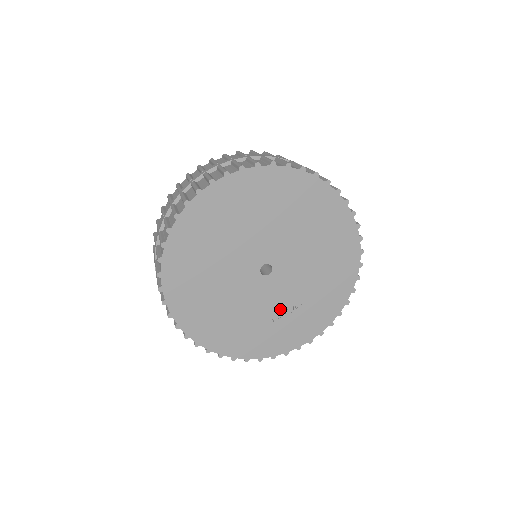
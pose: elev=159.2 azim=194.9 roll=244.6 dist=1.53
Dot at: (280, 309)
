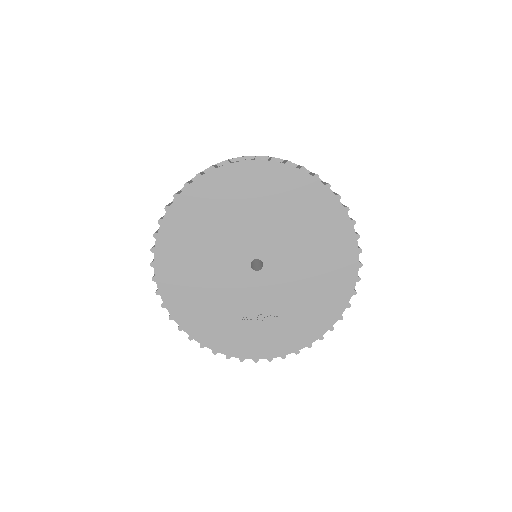
Dot at: (254, 311)
